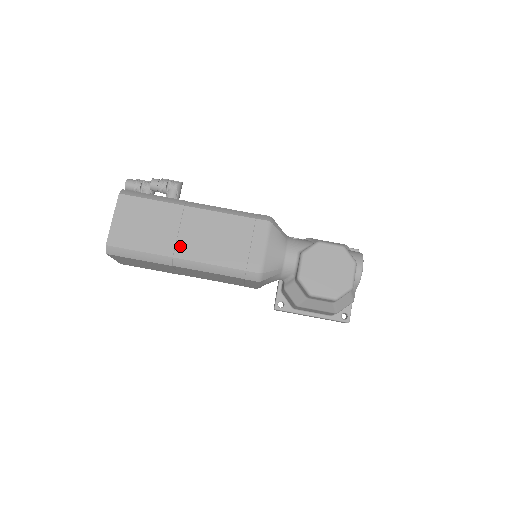
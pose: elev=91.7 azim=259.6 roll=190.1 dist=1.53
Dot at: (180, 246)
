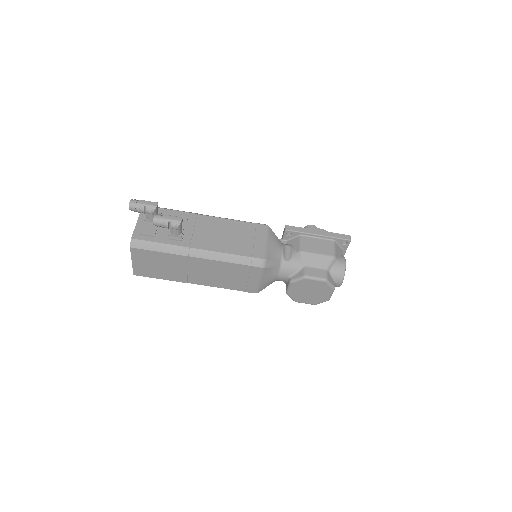
Dot at: (191, 278)
